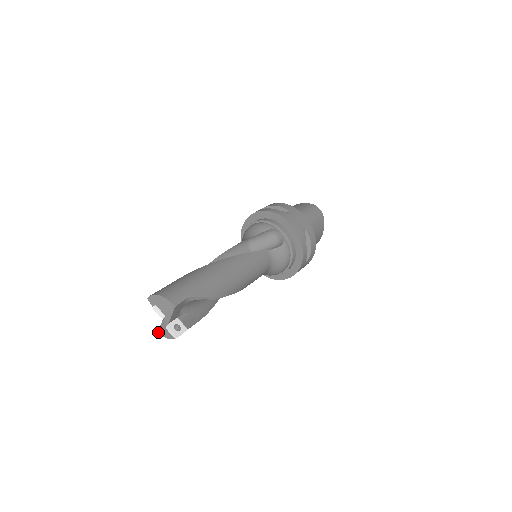
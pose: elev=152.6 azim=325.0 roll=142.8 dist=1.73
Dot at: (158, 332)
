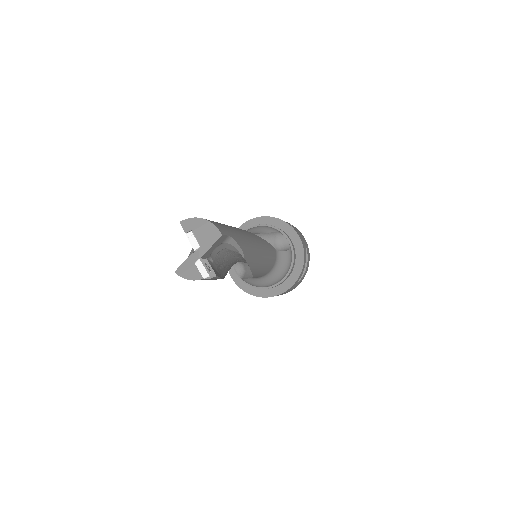
Dot at: (175, 271)
